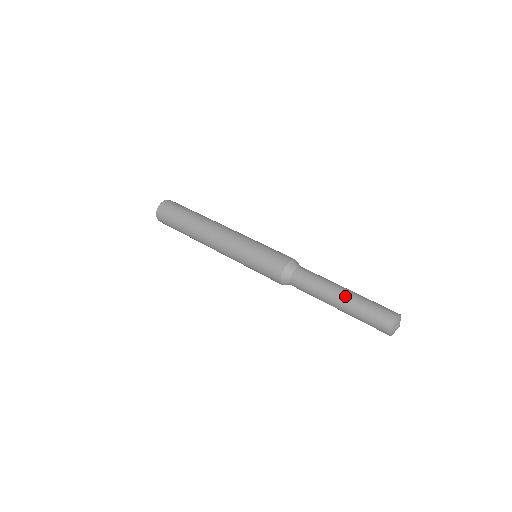
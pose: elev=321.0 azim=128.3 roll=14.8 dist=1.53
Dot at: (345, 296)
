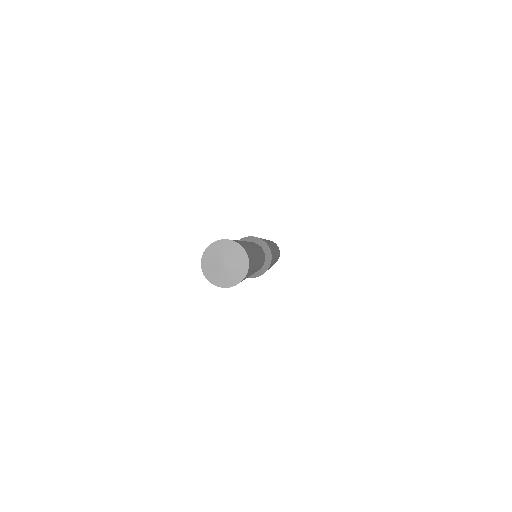
Dot at: occluded
